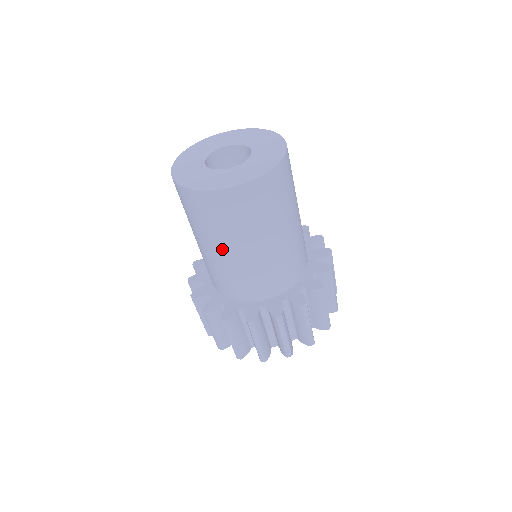
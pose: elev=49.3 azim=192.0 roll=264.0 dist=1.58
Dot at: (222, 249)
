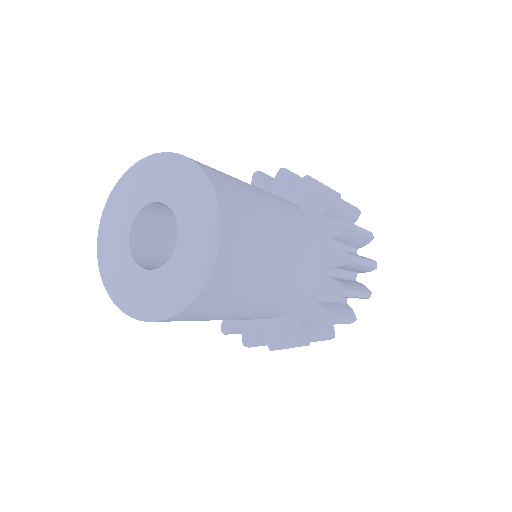
Dot at: (245, 310)
